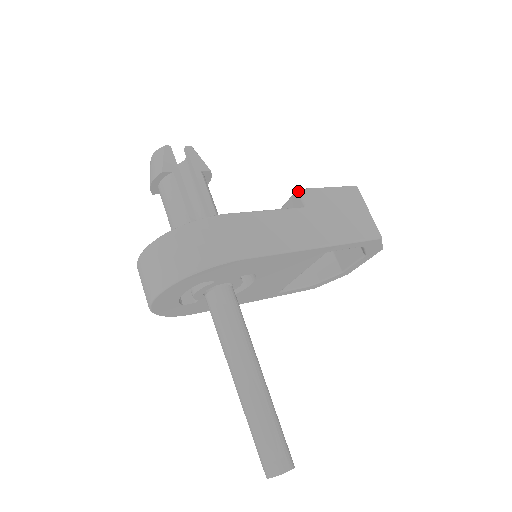
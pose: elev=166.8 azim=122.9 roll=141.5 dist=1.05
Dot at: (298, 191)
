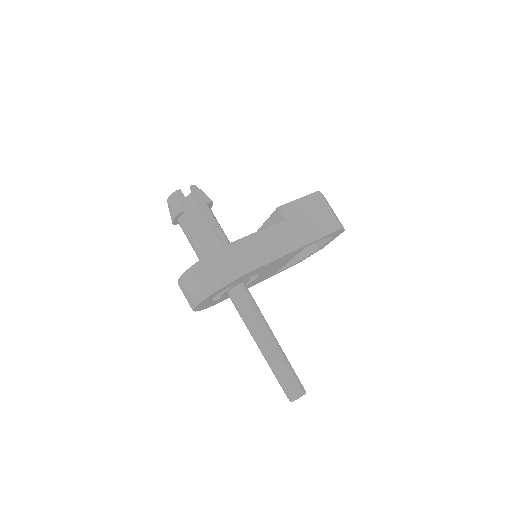
Dot at: (278, 209)
